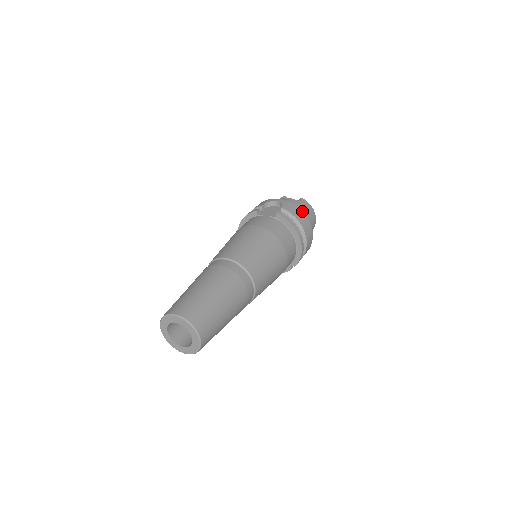
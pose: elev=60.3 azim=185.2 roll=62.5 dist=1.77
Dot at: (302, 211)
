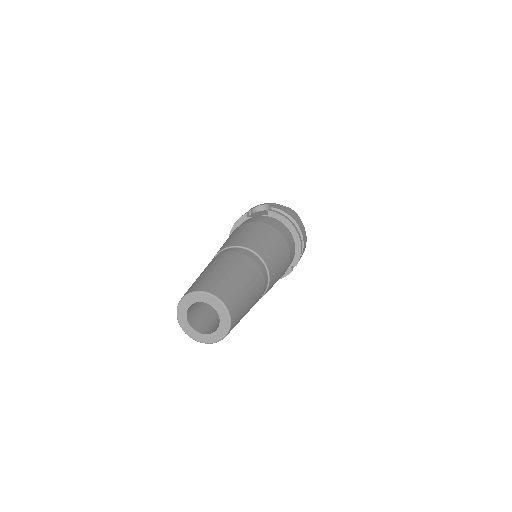
Dot at: (291, 210)
